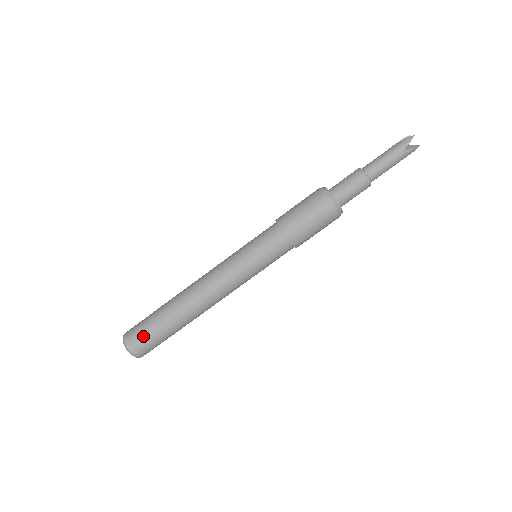
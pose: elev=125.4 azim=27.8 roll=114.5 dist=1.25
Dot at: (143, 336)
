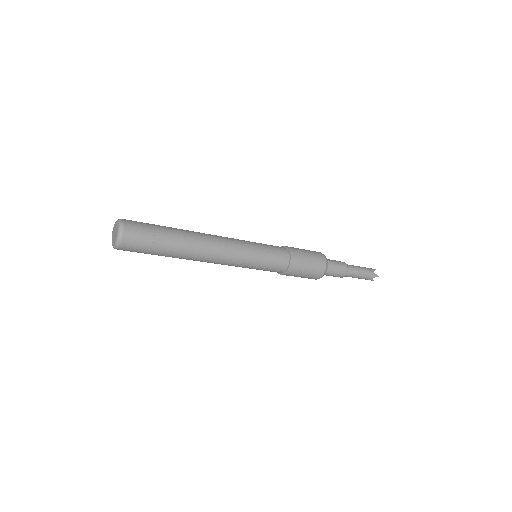
Dot at: (143, 224)
